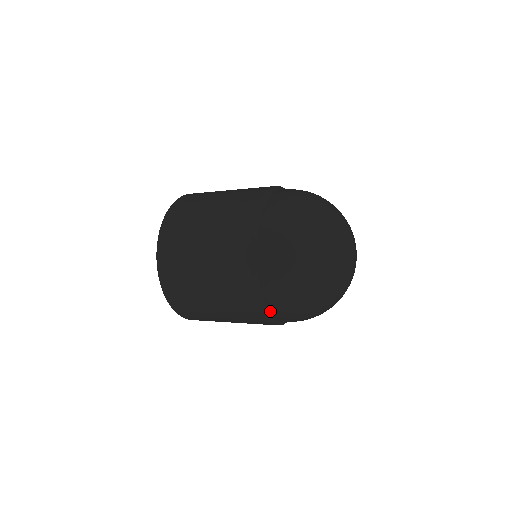
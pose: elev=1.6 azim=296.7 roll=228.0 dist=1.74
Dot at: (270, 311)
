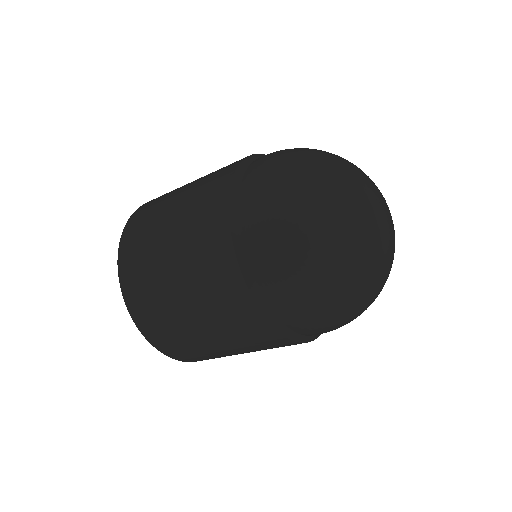
Dot at: (290, 327)
